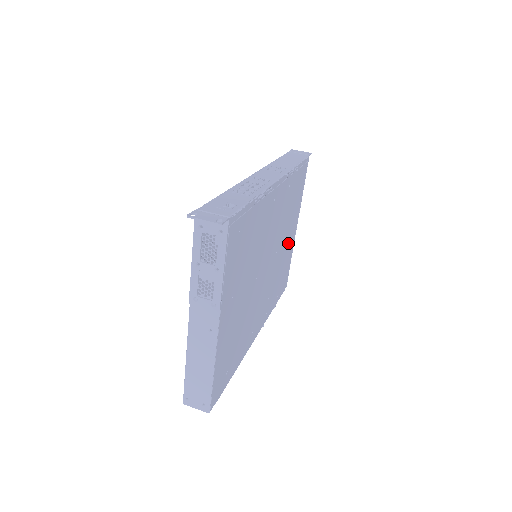
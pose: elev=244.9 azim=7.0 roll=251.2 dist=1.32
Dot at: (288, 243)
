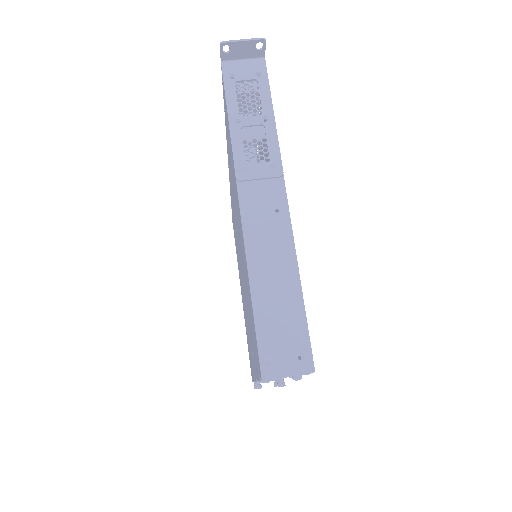
Dot at: occluded
